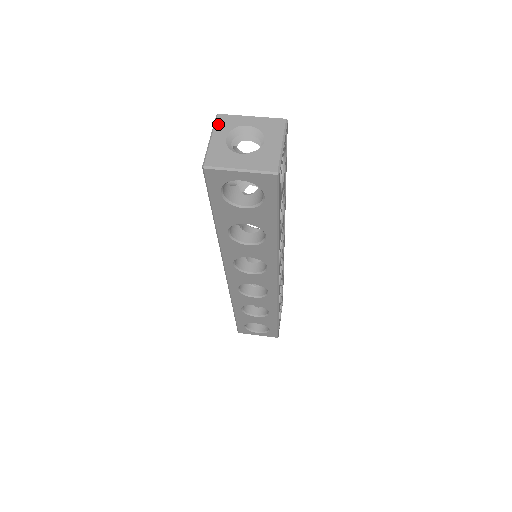
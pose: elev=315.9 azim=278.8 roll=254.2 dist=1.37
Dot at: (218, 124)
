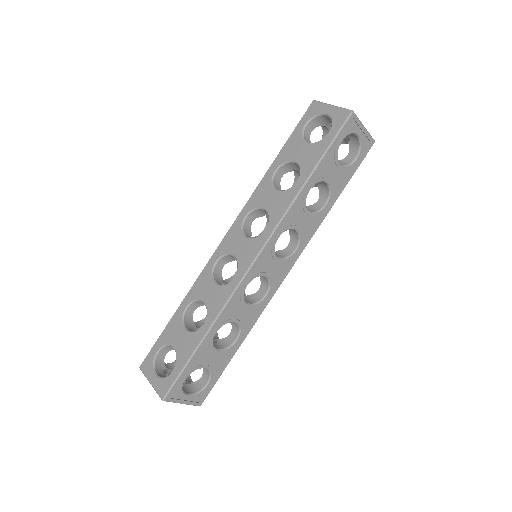
Dot at: occluded
